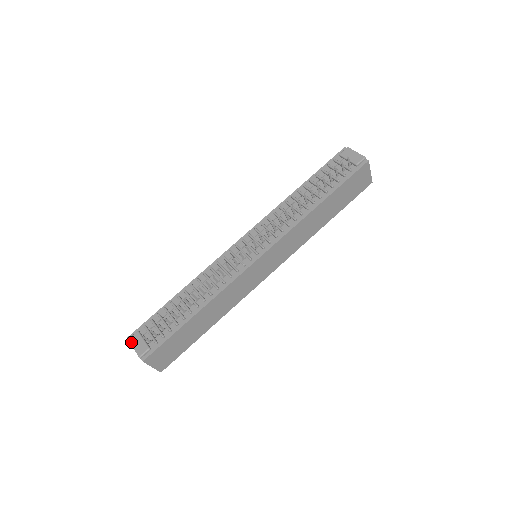
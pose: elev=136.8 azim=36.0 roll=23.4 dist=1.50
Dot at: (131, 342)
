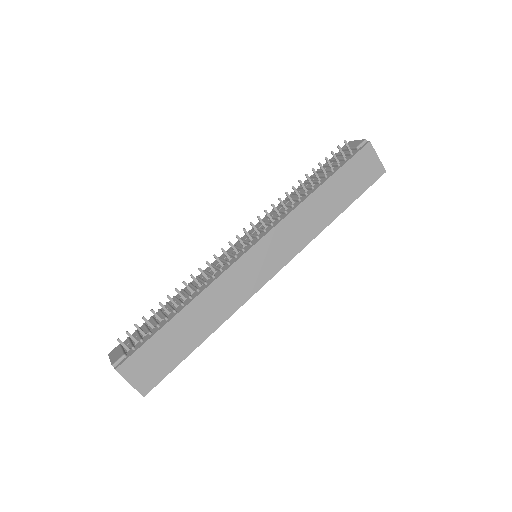
Dot at: (110, 355)
